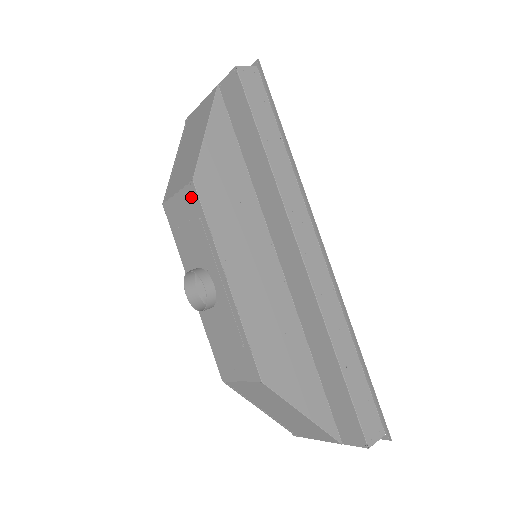
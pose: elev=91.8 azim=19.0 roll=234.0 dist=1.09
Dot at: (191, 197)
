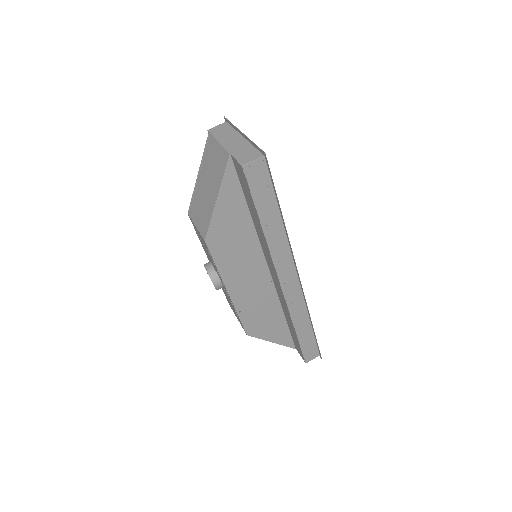
Dot at: (205, 244)
